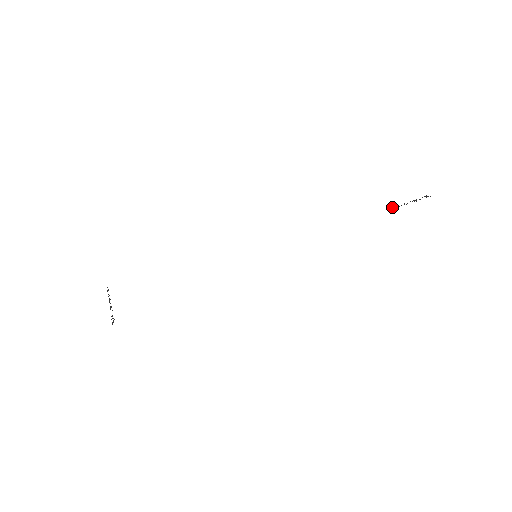
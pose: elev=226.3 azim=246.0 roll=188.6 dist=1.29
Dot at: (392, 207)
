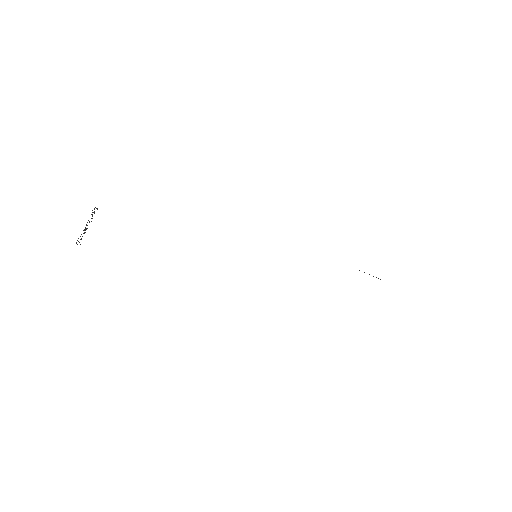
Dot at: occluded
